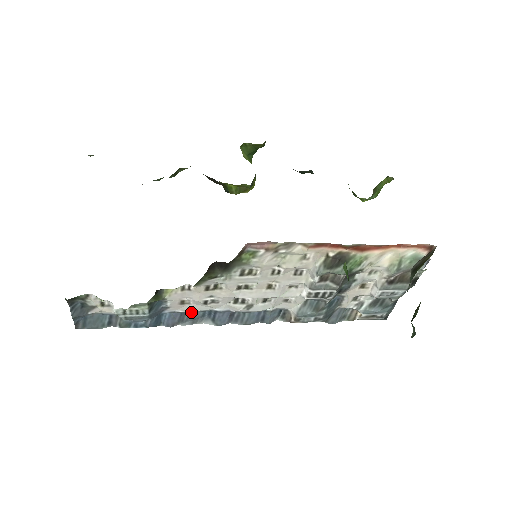
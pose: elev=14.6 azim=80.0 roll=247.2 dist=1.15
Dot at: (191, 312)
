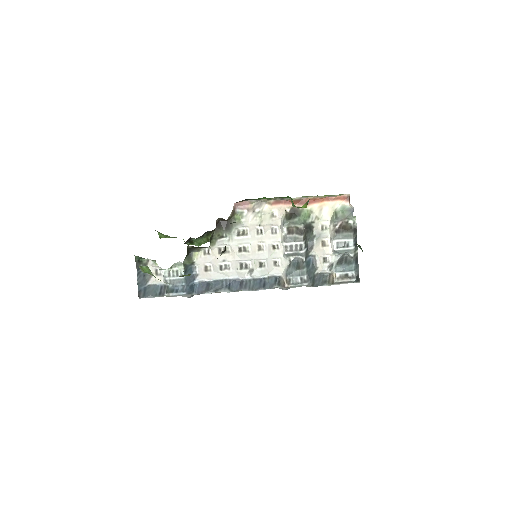
Dot at: (213, 283)
